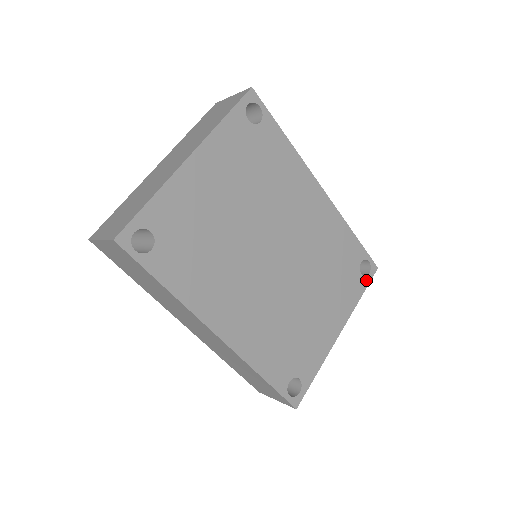
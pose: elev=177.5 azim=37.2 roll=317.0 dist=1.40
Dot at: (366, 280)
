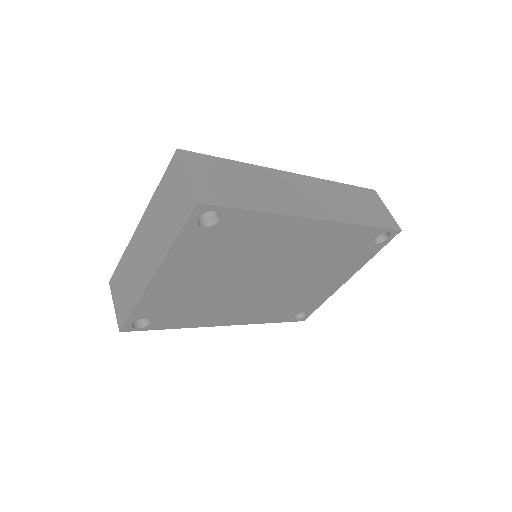
Dot at: (383, 244)
